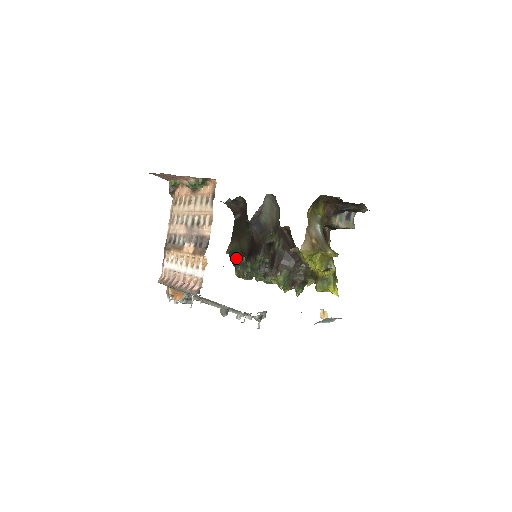
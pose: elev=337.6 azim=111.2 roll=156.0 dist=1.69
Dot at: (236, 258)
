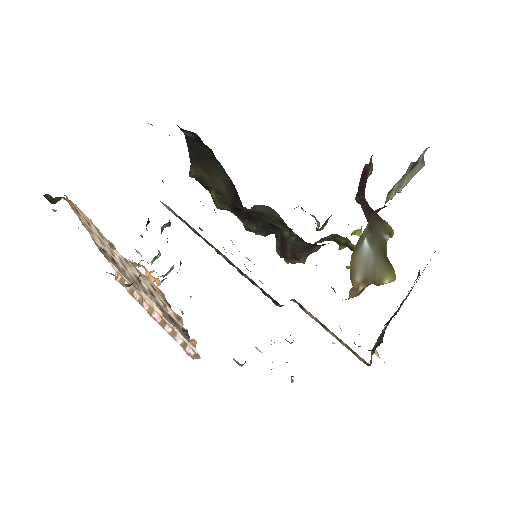
Dot at: (210, 191)
